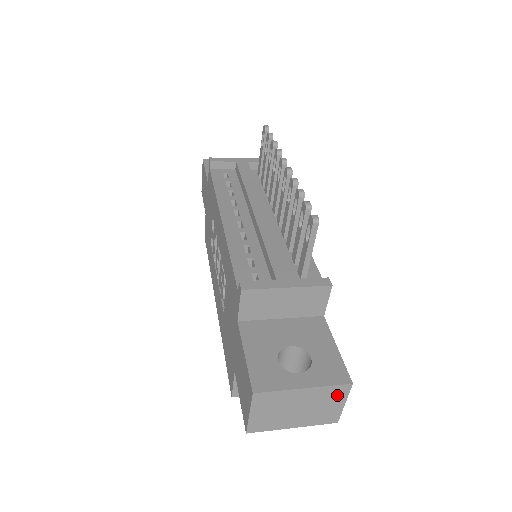
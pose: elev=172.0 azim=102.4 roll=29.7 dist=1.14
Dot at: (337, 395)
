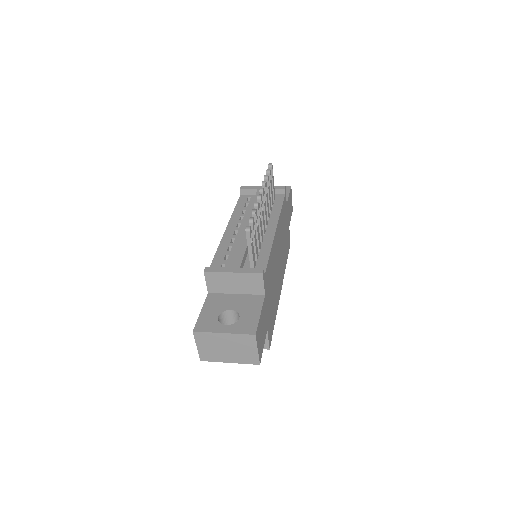
Dot at: (249, 342)
